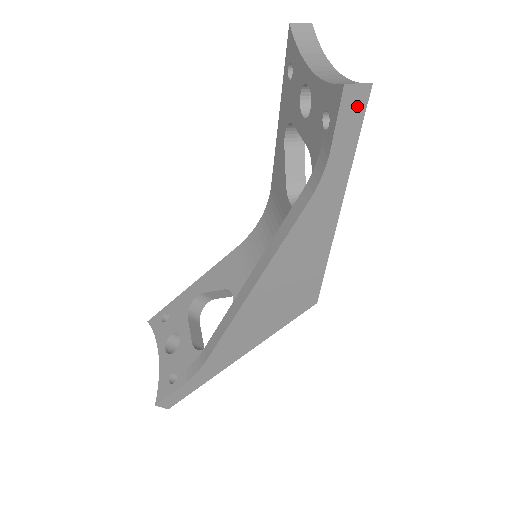
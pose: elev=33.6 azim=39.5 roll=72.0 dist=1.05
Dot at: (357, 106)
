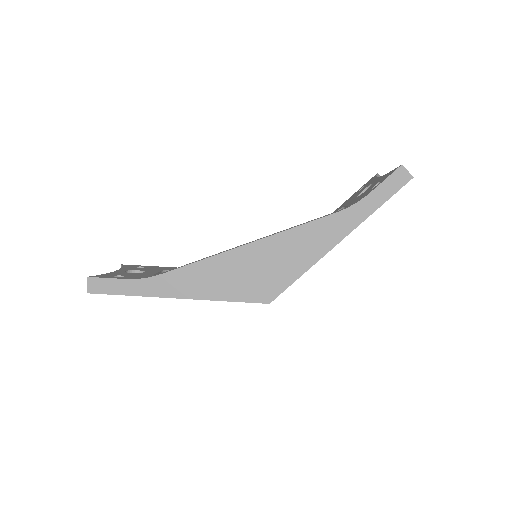
Dot at: (399, 182)
